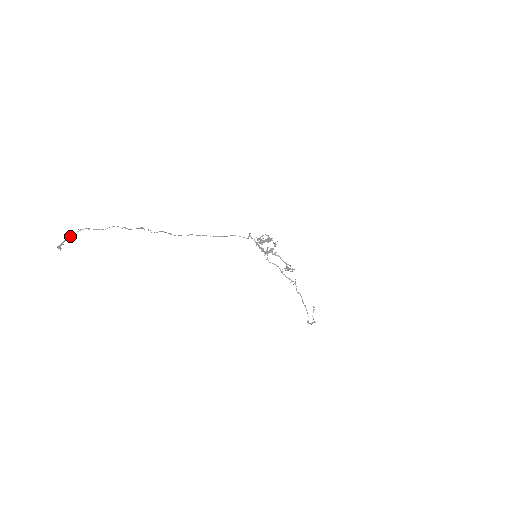
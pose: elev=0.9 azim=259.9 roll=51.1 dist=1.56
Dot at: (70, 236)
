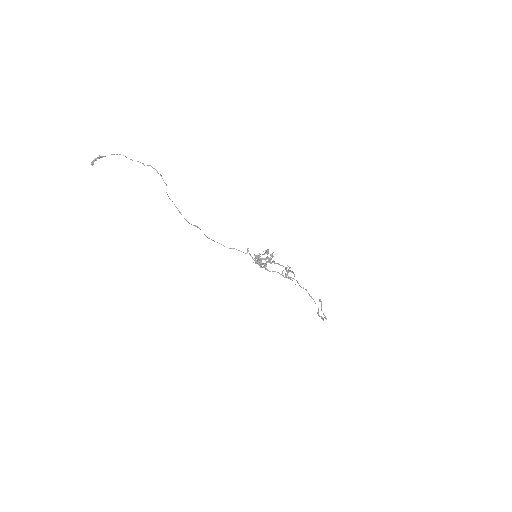
Dot at: occluded
